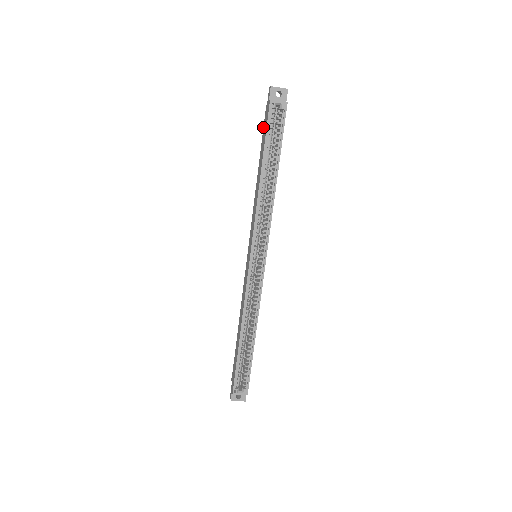
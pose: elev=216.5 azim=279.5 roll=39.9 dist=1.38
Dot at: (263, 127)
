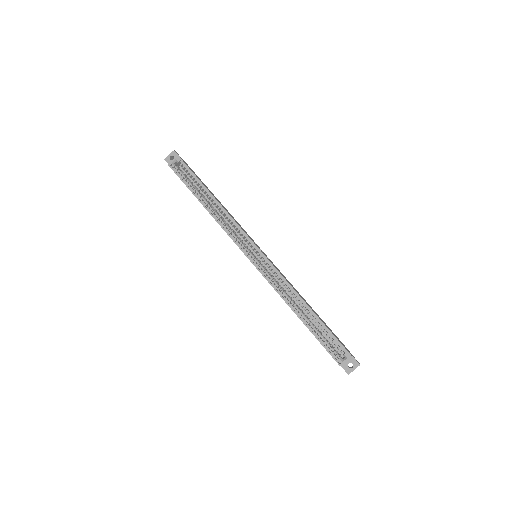
Dot at: occluded
